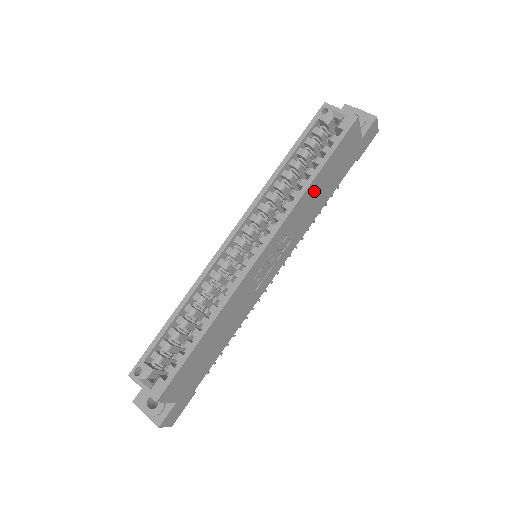
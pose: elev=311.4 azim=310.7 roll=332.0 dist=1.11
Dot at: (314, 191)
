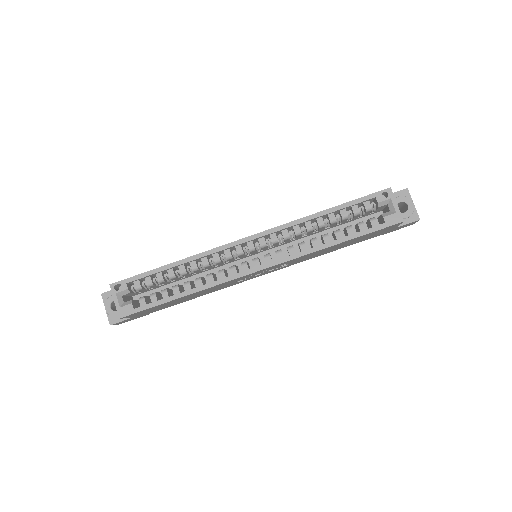
Dot at: (330, 248)
